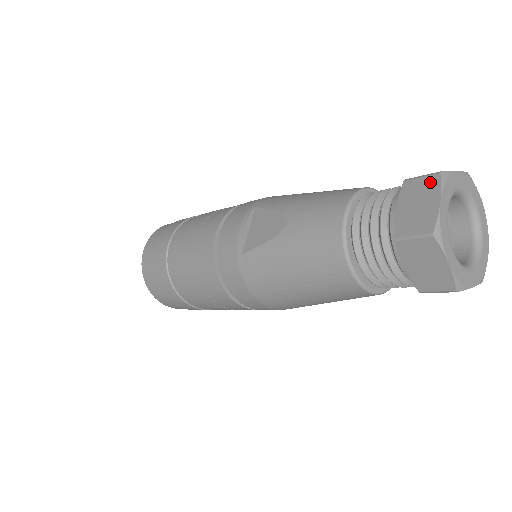
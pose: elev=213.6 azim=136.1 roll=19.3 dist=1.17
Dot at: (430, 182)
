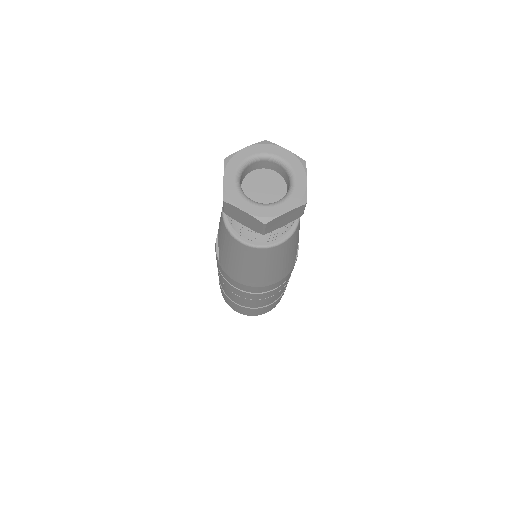
Dot at: occluded
